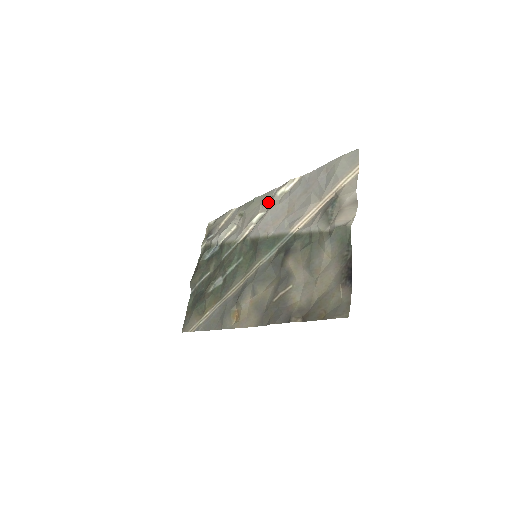
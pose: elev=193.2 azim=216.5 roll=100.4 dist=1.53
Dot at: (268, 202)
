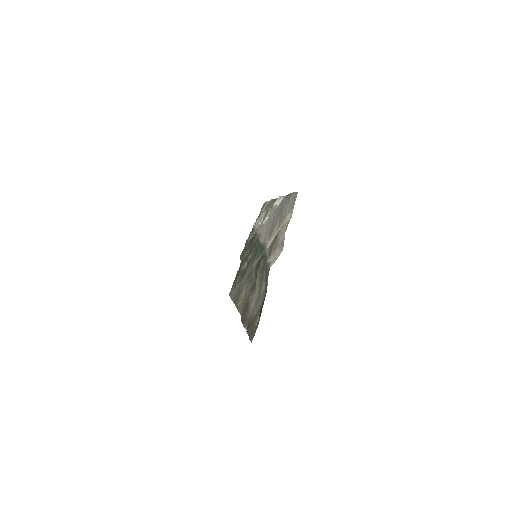
Dot at: occluded
